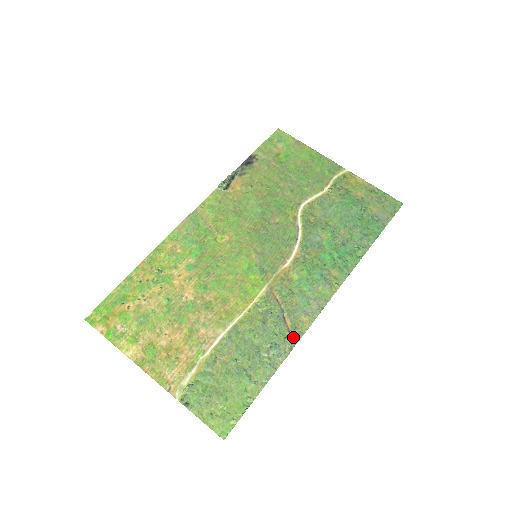
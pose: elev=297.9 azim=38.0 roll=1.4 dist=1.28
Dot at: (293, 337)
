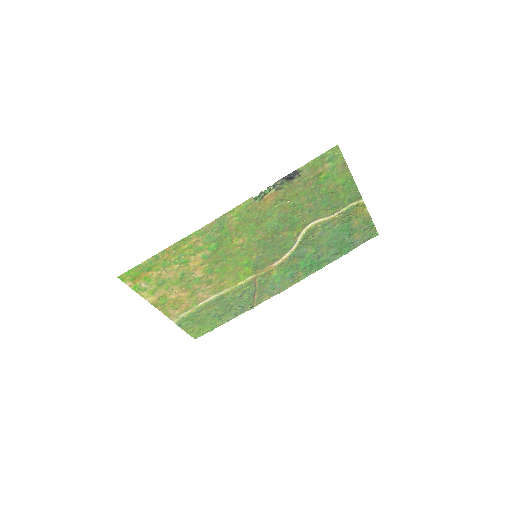
Dot at: (254, 304)
